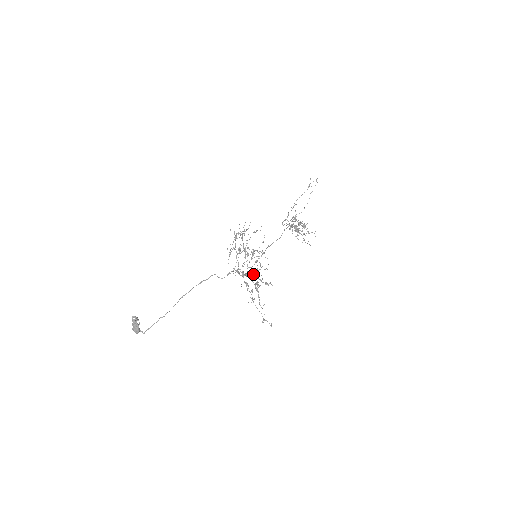
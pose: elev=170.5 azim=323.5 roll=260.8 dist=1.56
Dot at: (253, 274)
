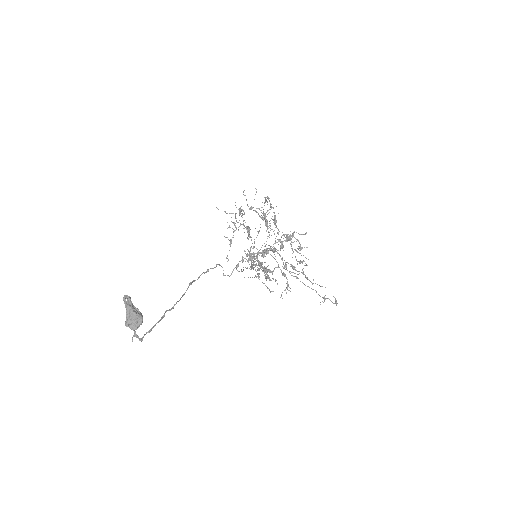
Dot at: (283, 246)
